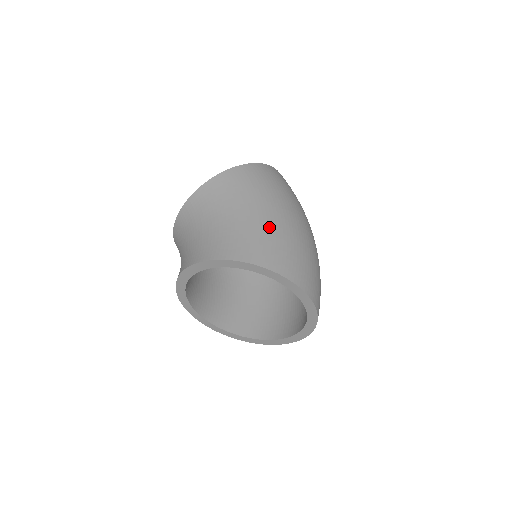
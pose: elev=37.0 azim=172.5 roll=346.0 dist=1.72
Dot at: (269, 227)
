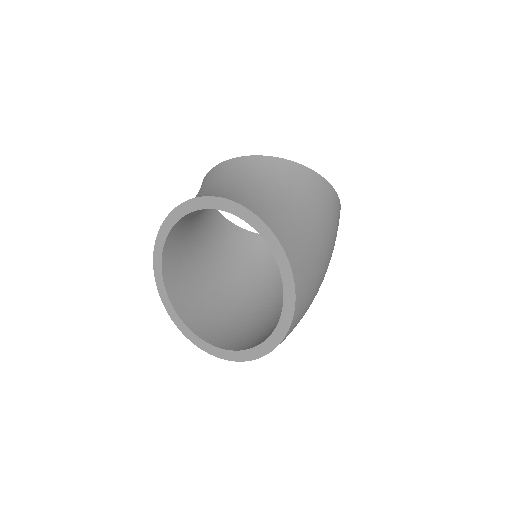
Dot at: (317, 258)
